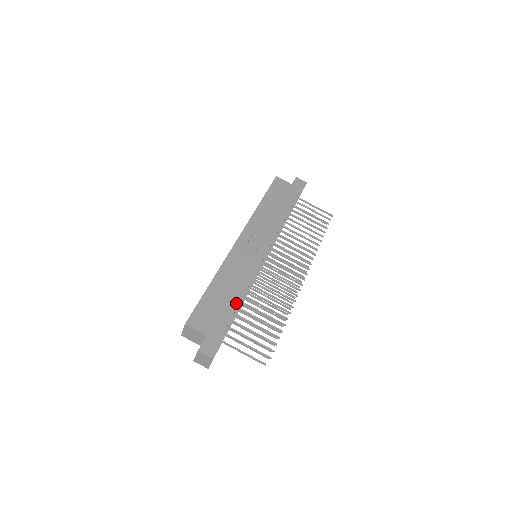
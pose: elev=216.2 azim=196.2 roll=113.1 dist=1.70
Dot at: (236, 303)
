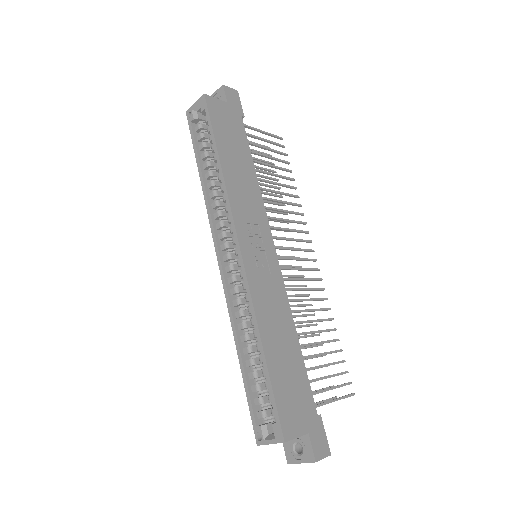
Dot at: (300, 356)
